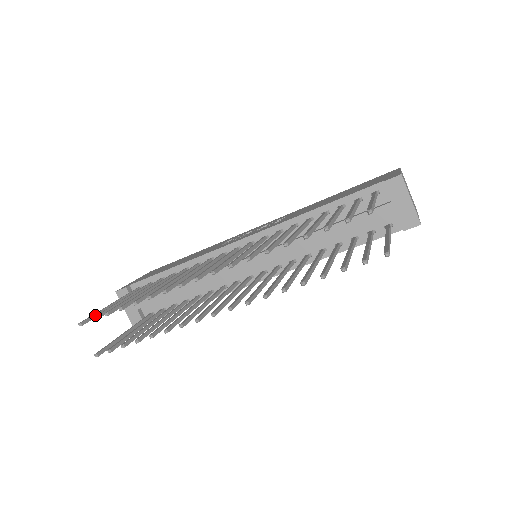
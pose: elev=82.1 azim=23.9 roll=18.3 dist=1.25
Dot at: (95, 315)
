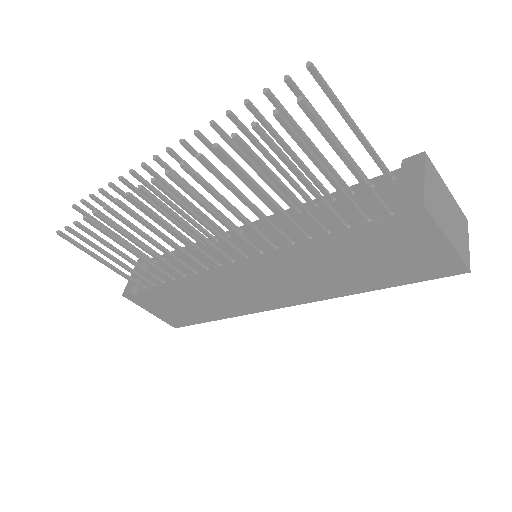
Dot at: (93, 217)
